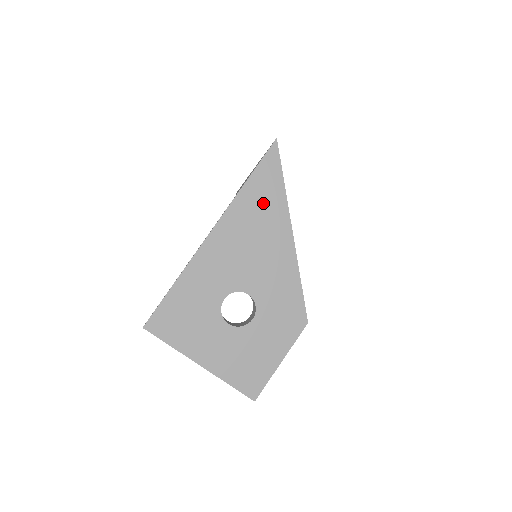
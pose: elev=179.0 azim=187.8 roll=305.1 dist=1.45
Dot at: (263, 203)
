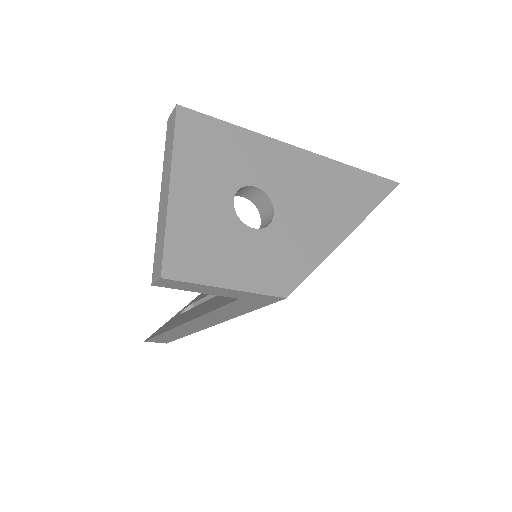
Dot at: (353, 192)
